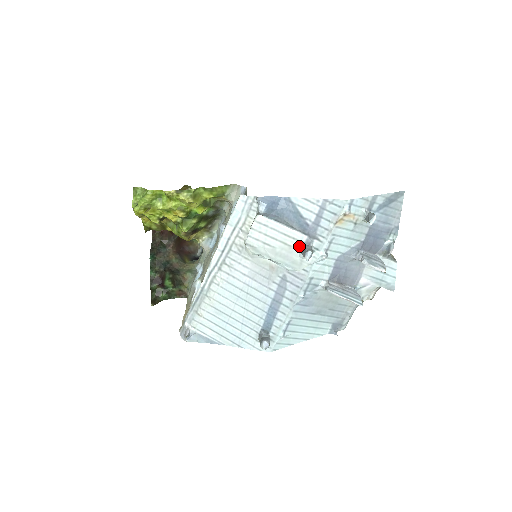
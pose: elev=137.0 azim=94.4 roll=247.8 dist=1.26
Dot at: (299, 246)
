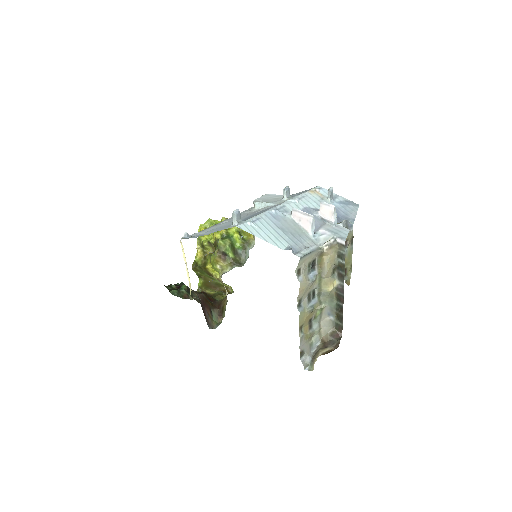
Dot at: occluded
